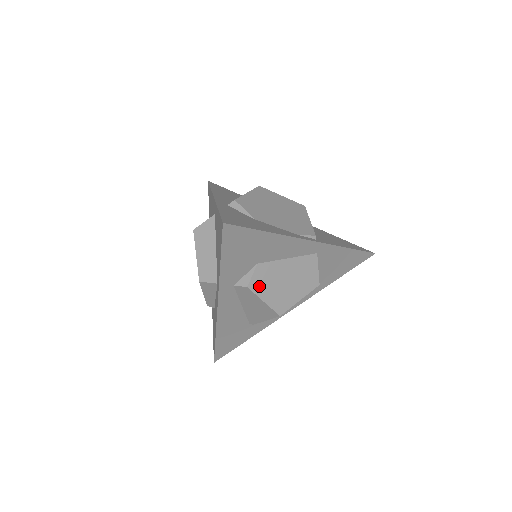
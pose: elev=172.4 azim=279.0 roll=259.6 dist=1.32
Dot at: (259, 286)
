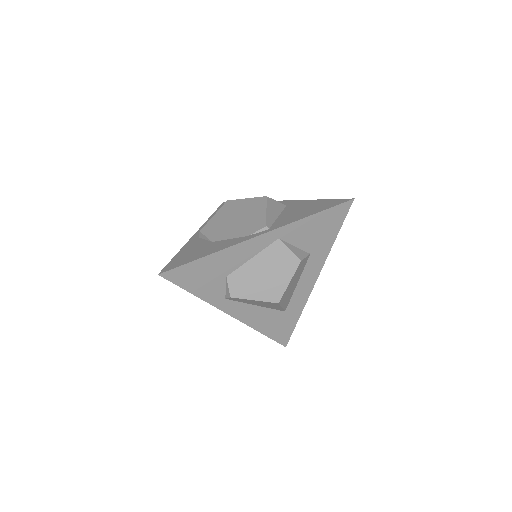
Dot at: (241, 291)
